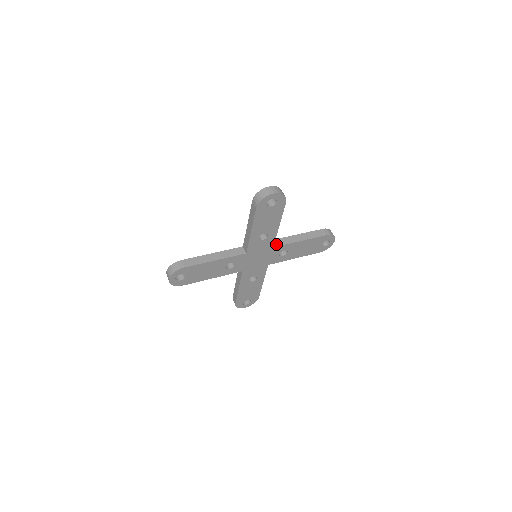
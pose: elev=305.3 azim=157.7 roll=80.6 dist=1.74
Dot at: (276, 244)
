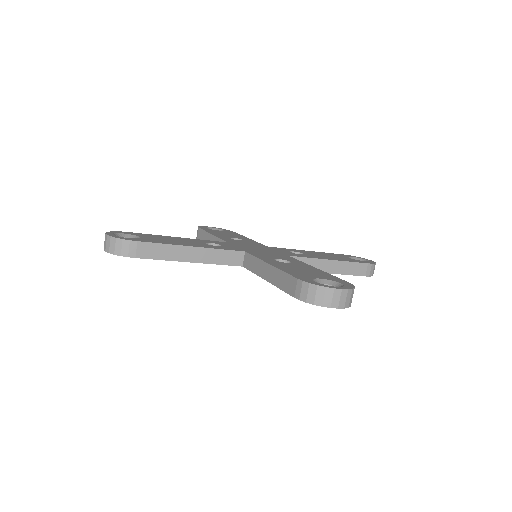
Dot at: occluded
